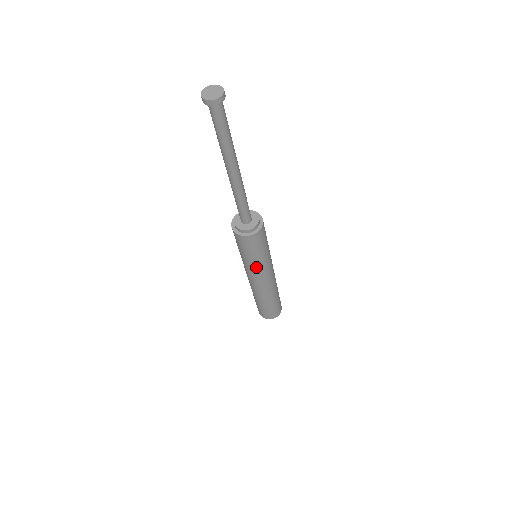
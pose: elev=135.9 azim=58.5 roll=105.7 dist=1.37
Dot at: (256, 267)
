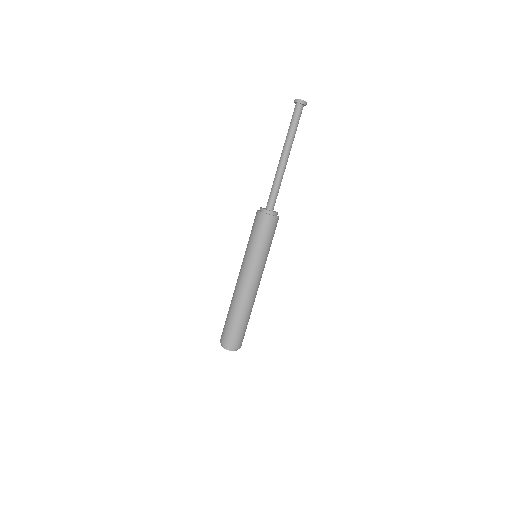
Dot at: (249, 254)
